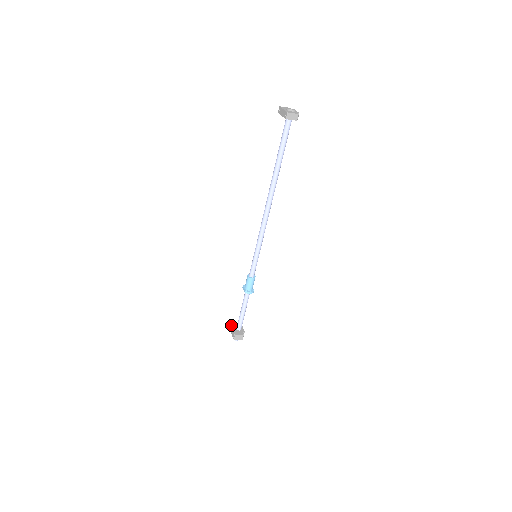
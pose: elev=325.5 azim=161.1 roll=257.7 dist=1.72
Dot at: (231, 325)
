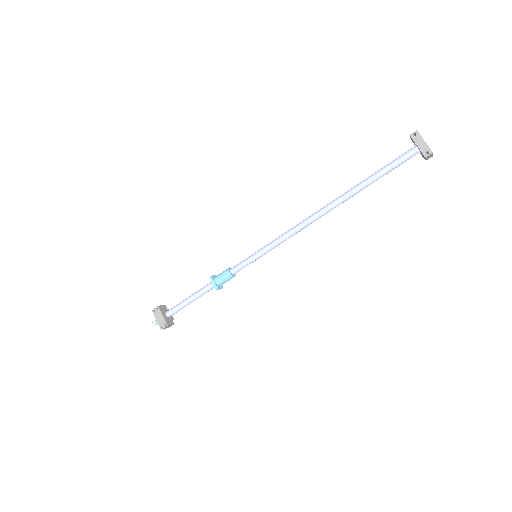
Dot at: (159, 308)
